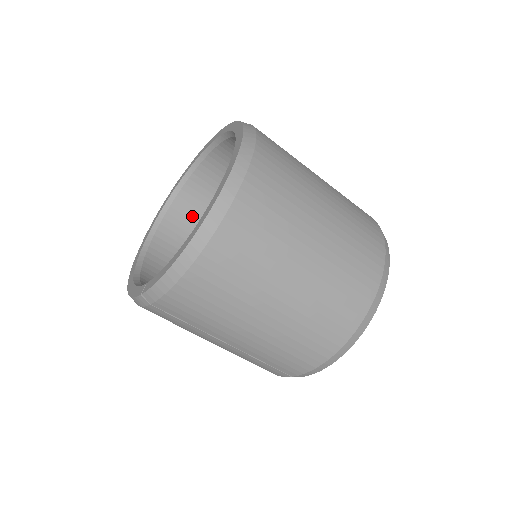
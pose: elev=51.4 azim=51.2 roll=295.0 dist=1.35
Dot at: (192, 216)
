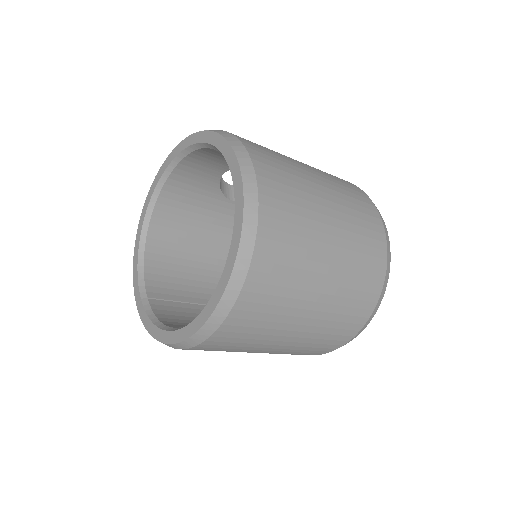
Dot at: (208, 165)
